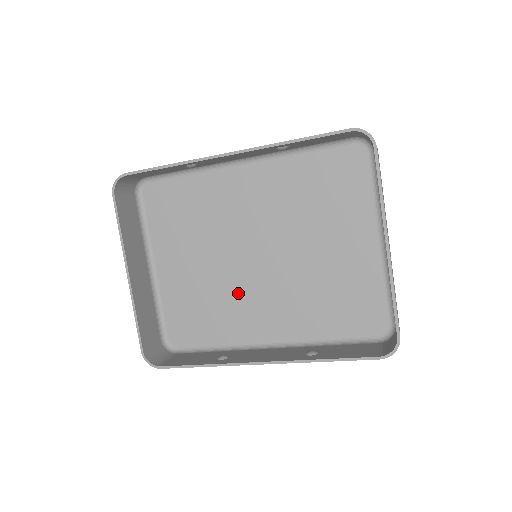
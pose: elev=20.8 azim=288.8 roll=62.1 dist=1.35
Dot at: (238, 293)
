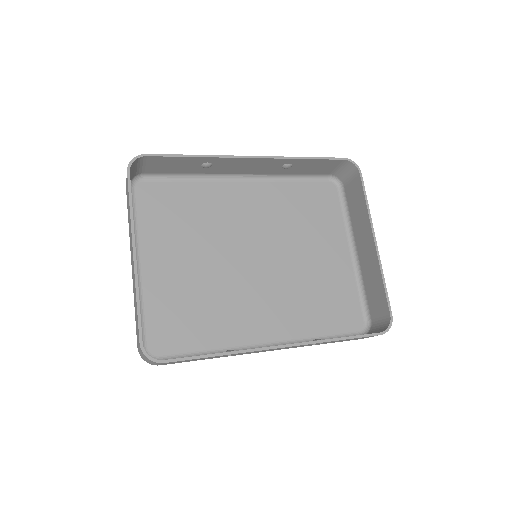
Dot at: (232, 294)
